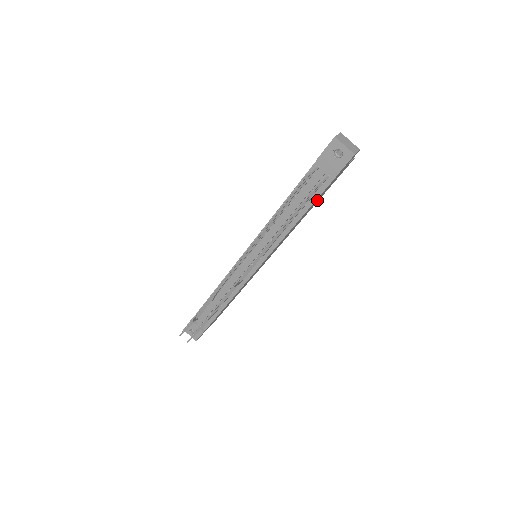
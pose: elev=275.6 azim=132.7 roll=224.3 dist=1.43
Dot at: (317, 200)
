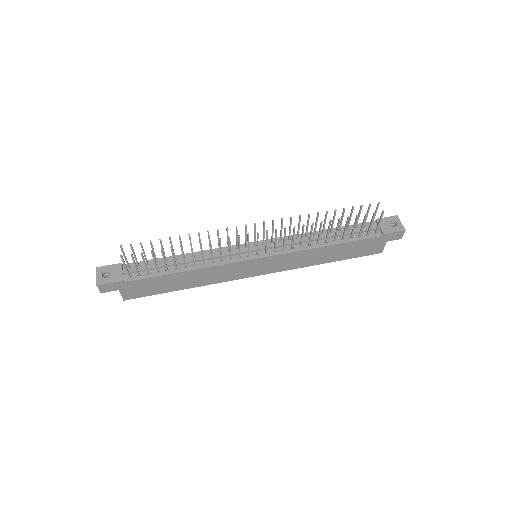
Dot at: (344, 252)
